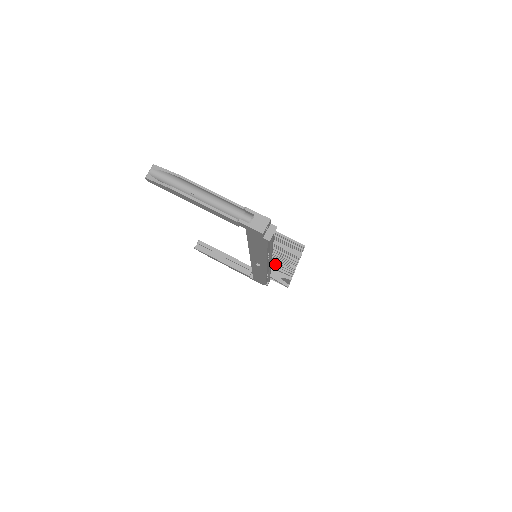
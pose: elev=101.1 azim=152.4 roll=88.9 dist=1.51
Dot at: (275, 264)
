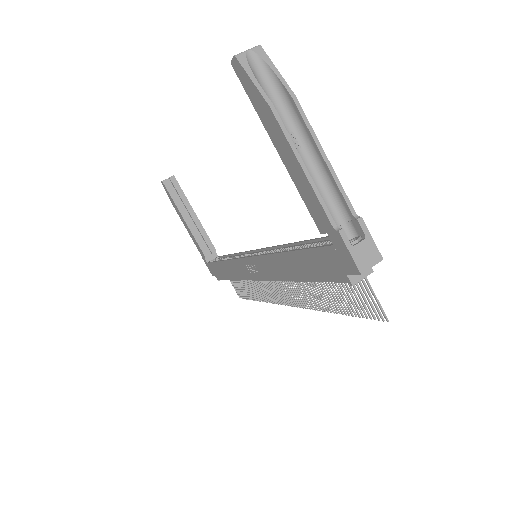
Dot at: occluded
